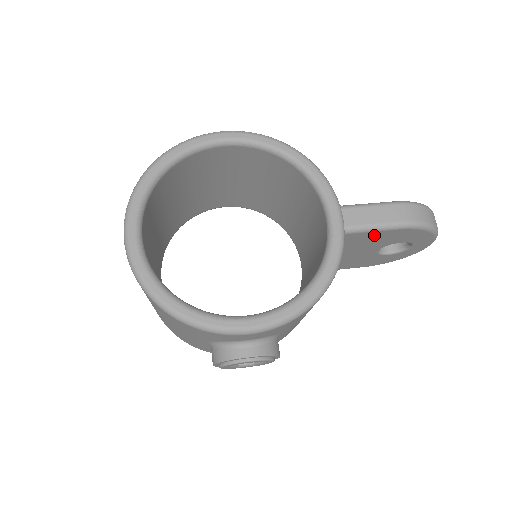
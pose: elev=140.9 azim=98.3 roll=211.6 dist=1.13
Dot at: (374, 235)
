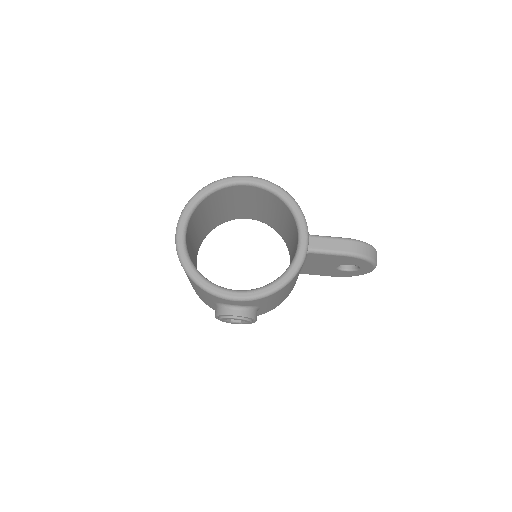
Dot at: (329, 257)
